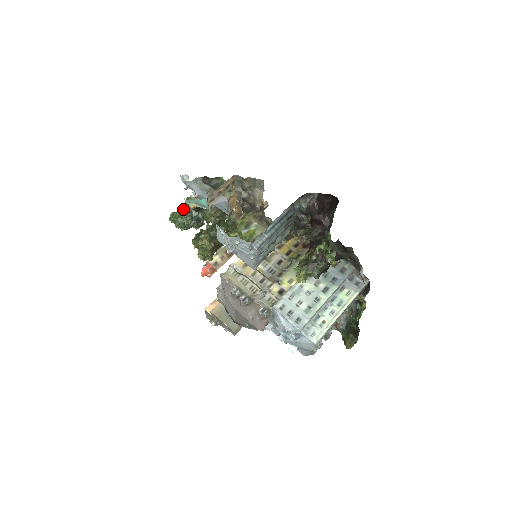
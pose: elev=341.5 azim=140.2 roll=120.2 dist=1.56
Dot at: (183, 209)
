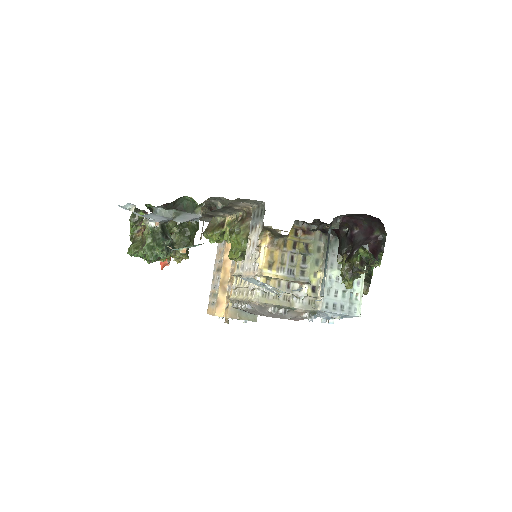
Dot at: (149, 243)
